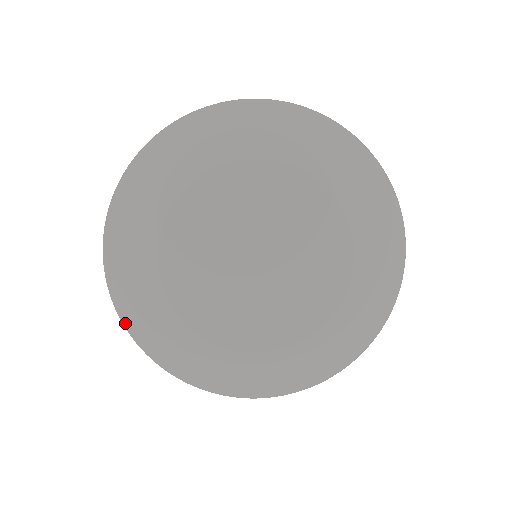
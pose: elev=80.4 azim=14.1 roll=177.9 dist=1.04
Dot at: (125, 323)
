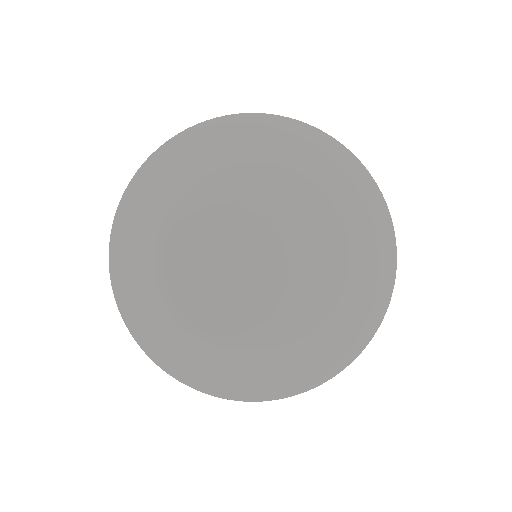
Dot at: (114, 284)
